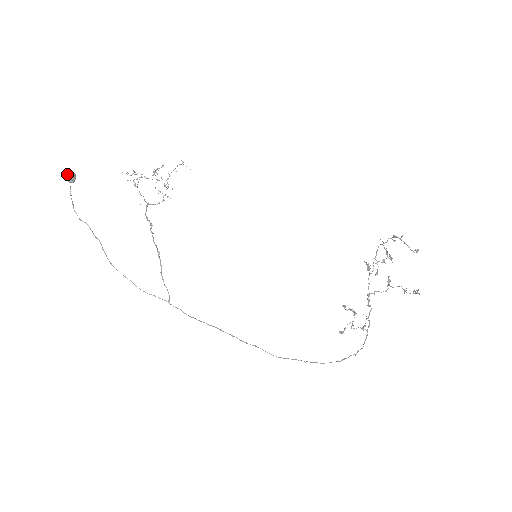
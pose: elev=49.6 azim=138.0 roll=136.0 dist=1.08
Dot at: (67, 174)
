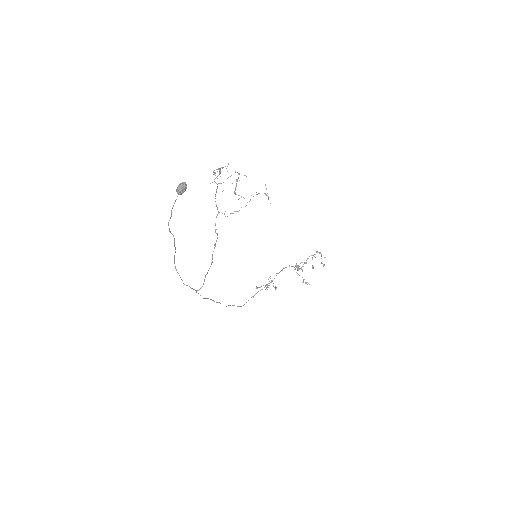
Dot at: (183, 189)
